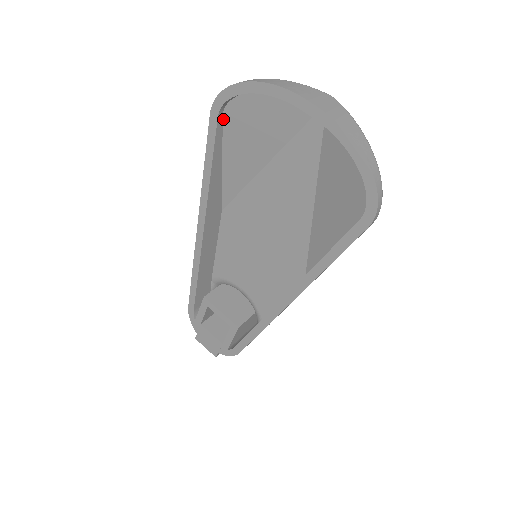
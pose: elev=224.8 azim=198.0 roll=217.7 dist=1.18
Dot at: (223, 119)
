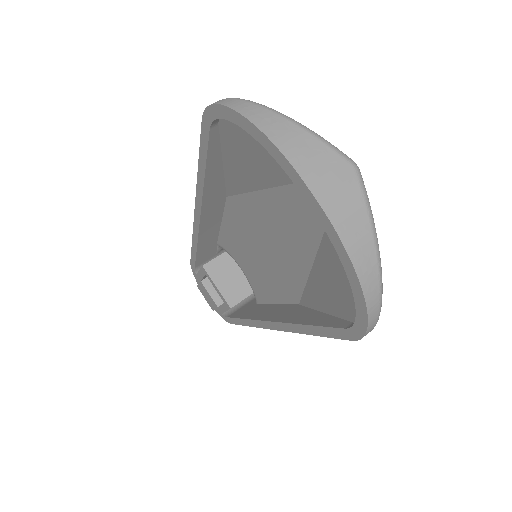
Dot at: (219, 127)
